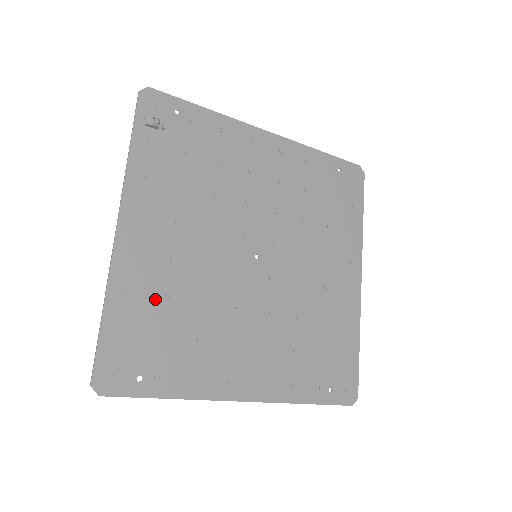
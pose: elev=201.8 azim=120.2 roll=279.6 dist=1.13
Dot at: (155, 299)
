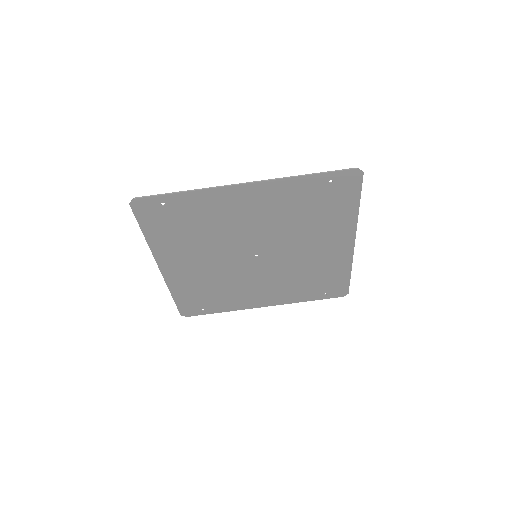
Dot at: (179, 239)
